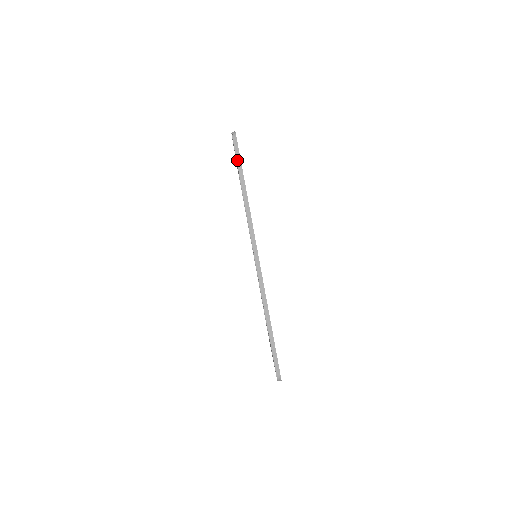
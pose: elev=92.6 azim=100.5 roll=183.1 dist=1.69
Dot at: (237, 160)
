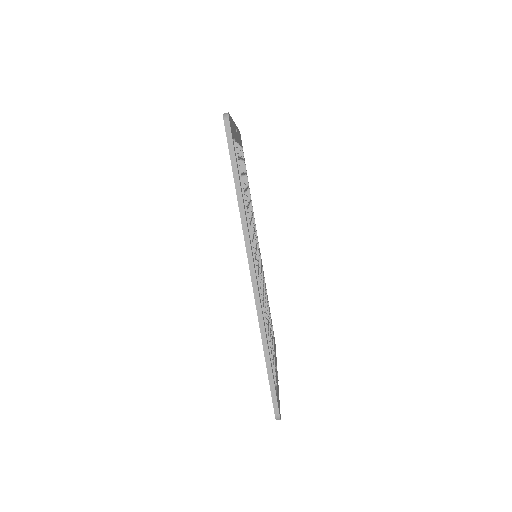
Dot at: (230, 153)
